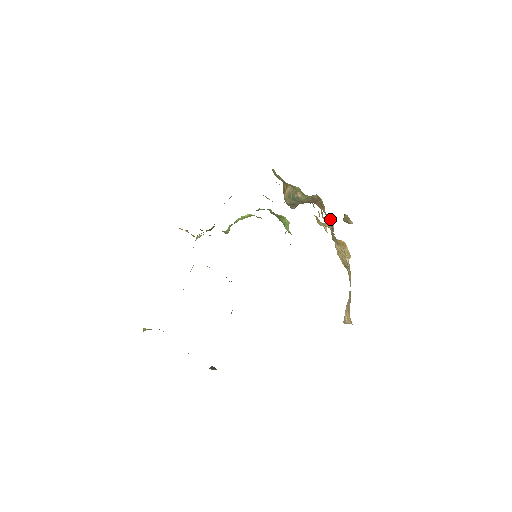
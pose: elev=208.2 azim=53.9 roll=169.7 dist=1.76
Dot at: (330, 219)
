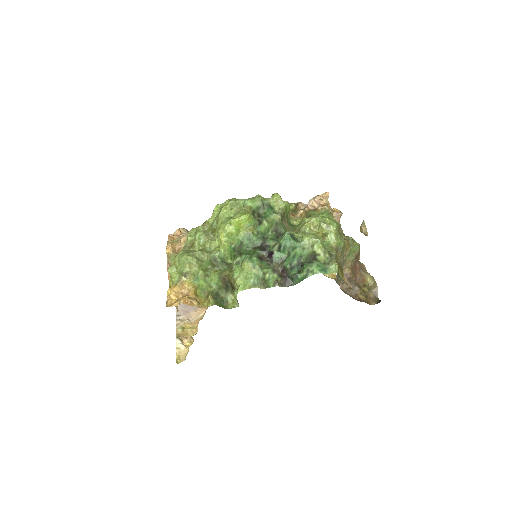
Dot at: occluded
